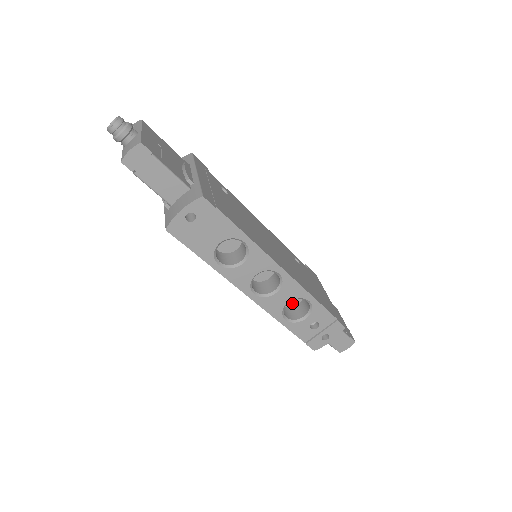
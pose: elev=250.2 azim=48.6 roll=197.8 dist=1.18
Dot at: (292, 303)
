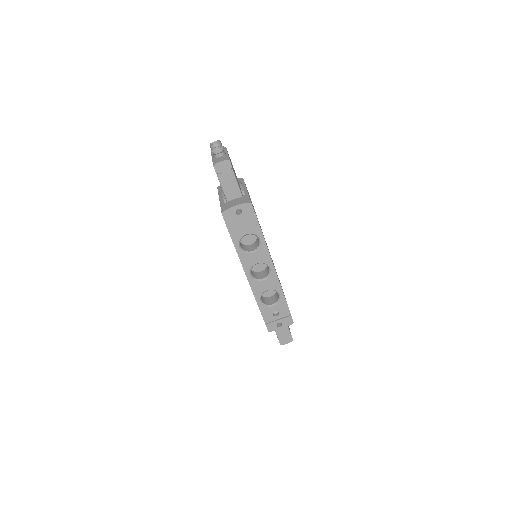
Dot at: (266, 295)
